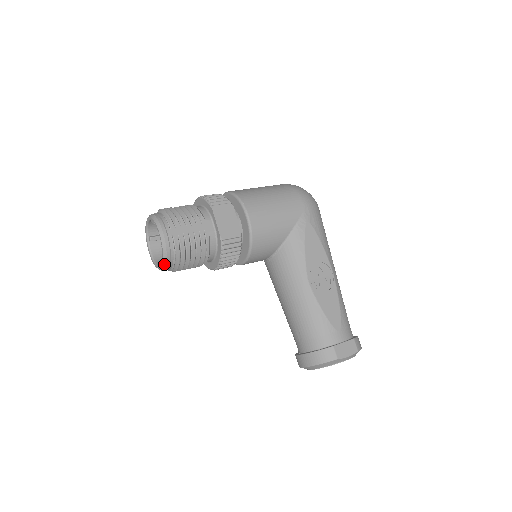
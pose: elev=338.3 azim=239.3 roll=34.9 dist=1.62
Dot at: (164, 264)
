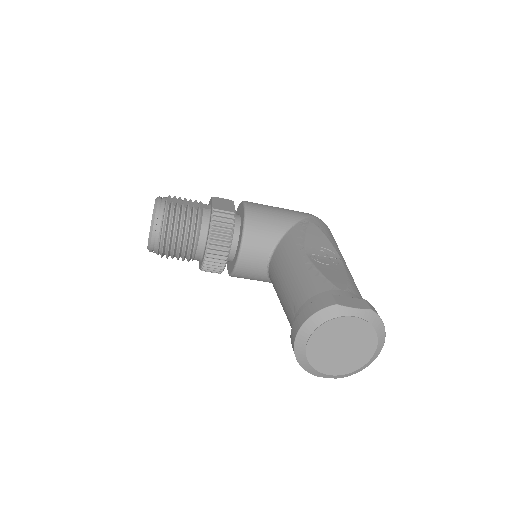
Dot at: (152, 224)
